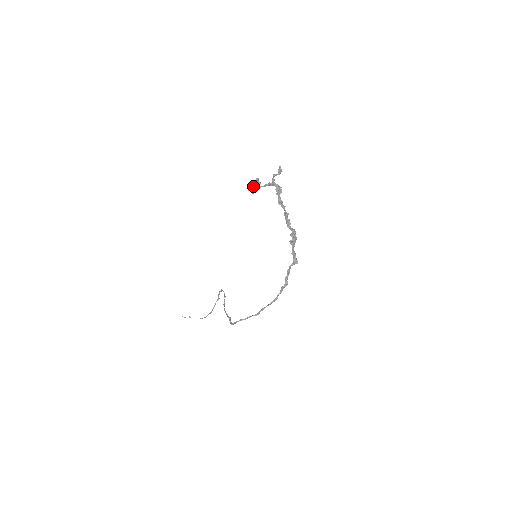
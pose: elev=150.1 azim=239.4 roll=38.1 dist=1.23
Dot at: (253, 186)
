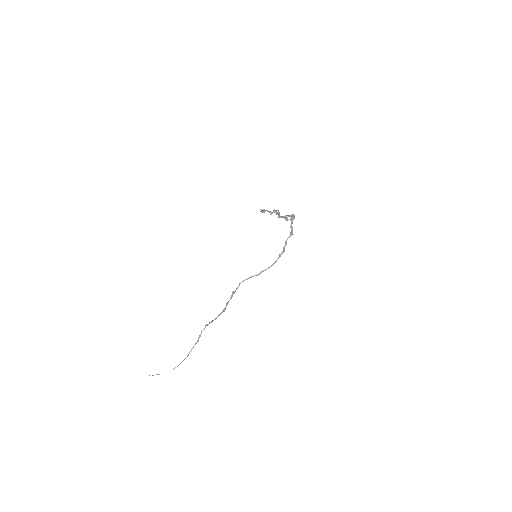
Dot at: occluded
